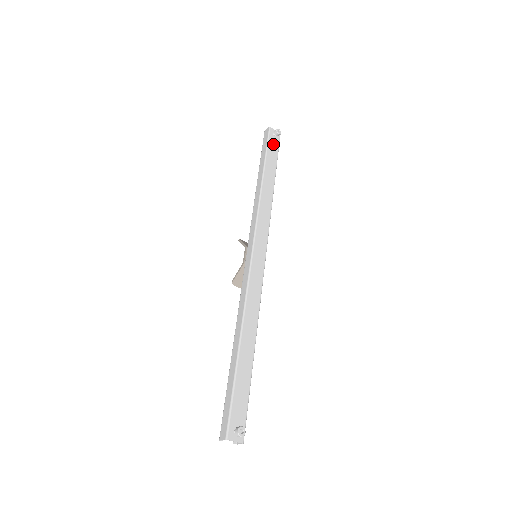
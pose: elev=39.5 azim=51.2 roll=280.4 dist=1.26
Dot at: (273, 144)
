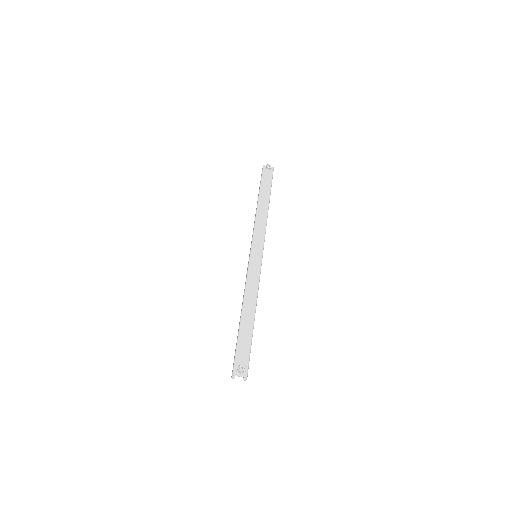
Dot at: (267, 176)
